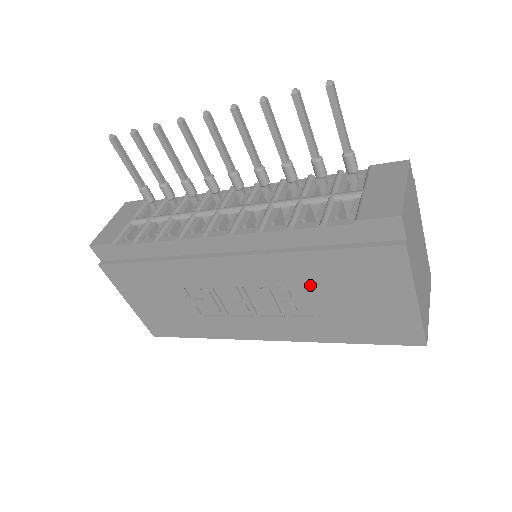
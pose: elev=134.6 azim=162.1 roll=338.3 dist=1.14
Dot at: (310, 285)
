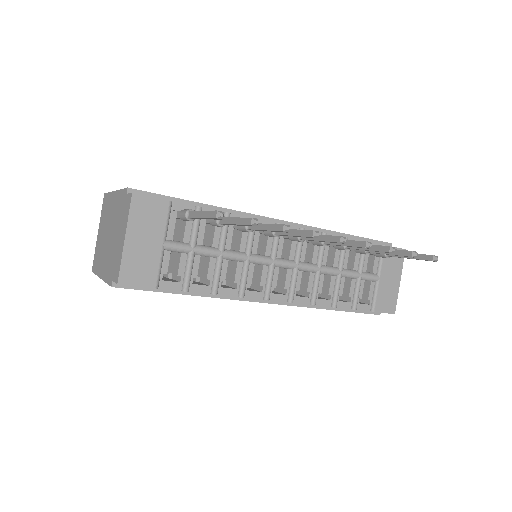
Dot at: occluded
